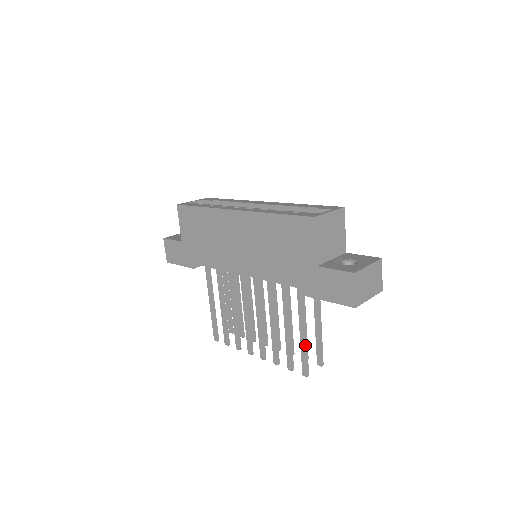
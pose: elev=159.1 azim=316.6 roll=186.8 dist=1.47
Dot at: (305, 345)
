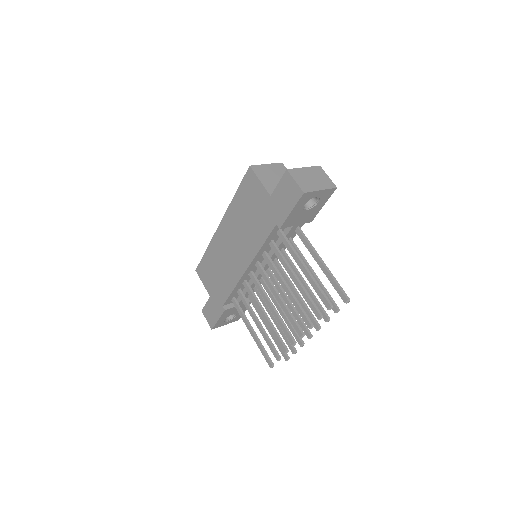
Dot at: (311, 278)
